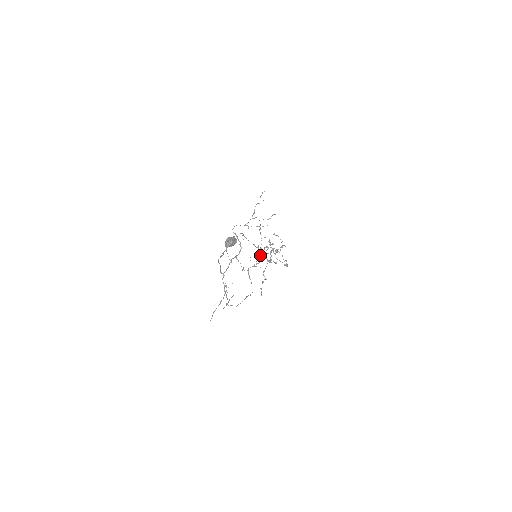
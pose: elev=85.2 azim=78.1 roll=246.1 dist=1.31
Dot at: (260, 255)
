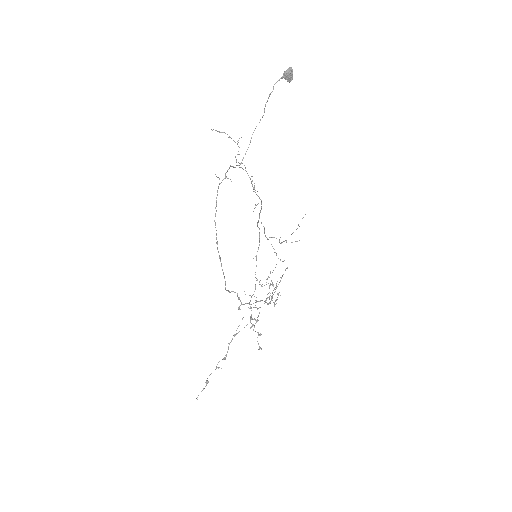
Dot at: occluded
